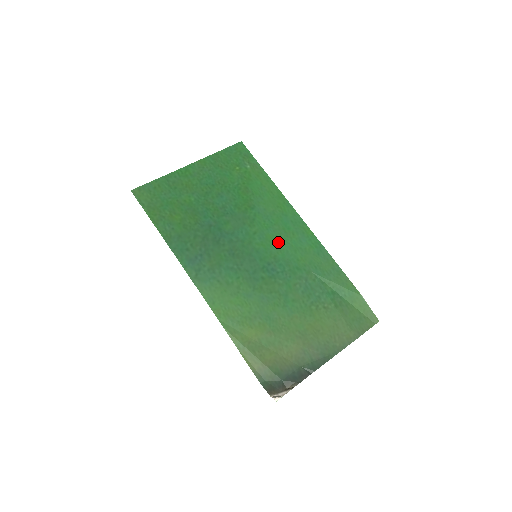
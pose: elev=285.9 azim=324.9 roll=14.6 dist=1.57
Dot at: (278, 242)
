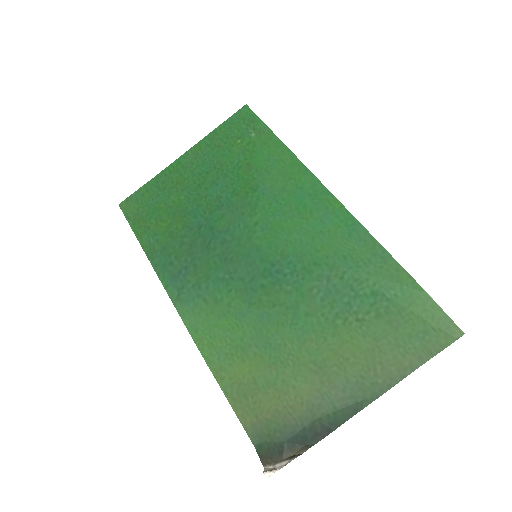
Dot at: (288, 230)
